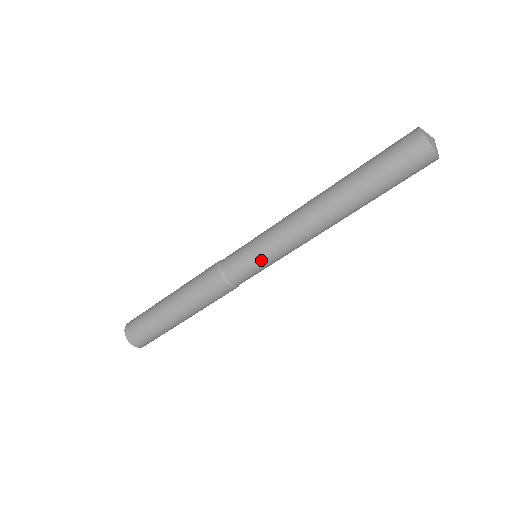
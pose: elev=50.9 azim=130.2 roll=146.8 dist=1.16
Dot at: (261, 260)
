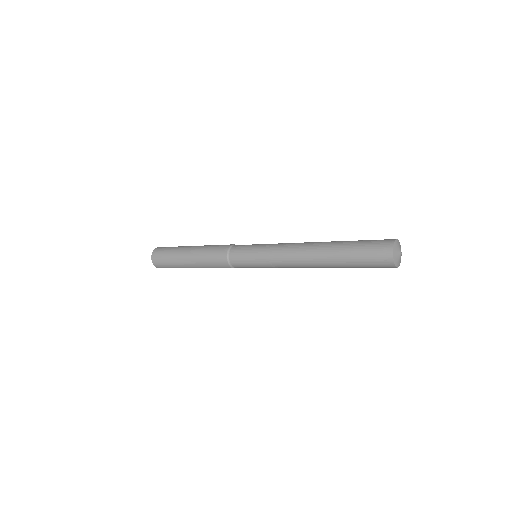
Dot at: occluded
